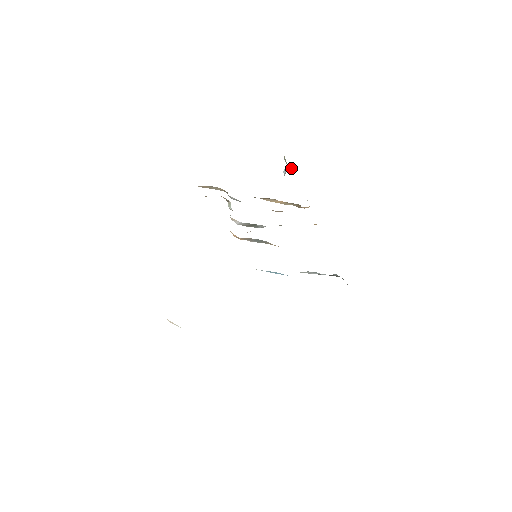
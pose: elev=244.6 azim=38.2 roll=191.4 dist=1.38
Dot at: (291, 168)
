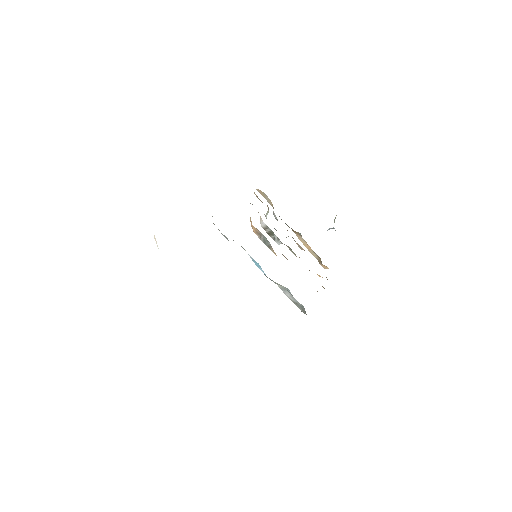
Dot at: occluded
